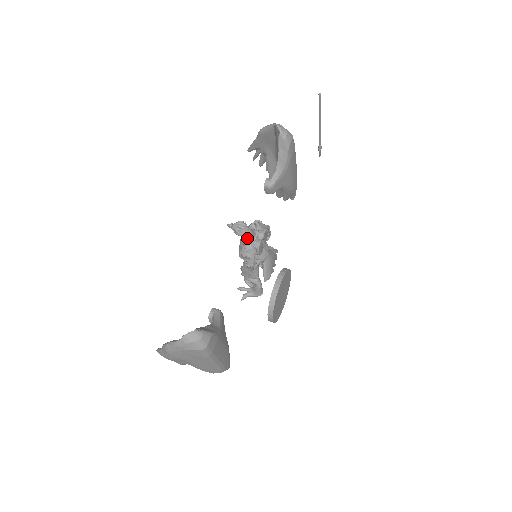
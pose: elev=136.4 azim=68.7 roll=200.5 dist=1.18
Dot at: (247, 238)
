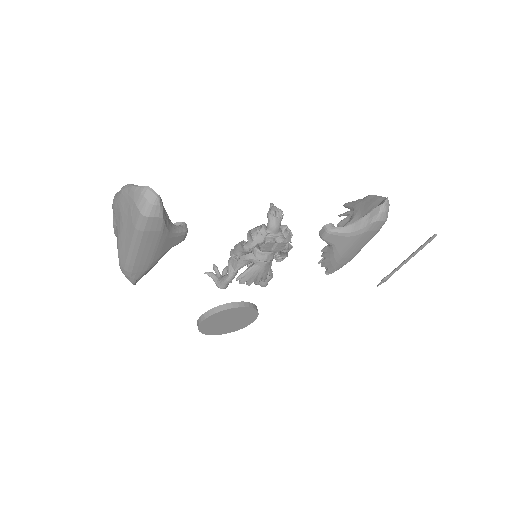
Dot at: (270, 226)
